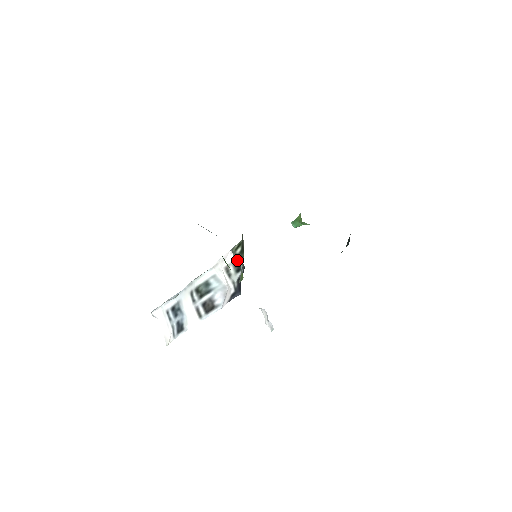
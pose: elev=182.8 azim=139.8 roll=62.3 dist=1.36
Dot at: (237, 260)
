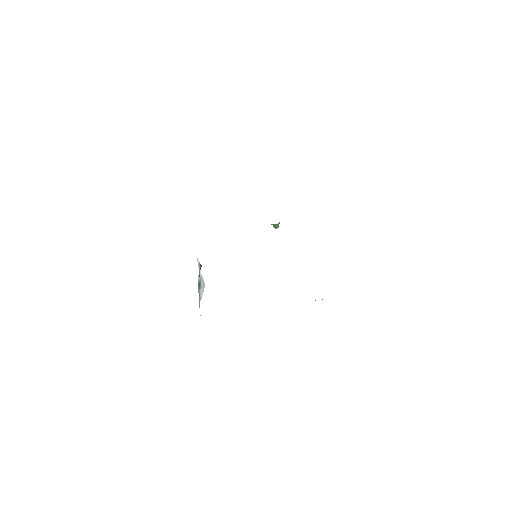
Dot at: (200, 264)
